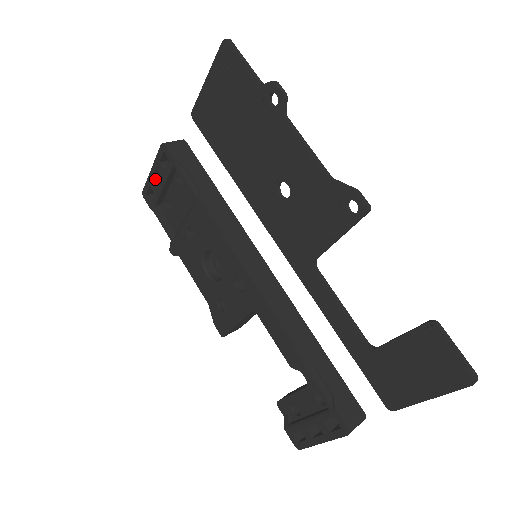
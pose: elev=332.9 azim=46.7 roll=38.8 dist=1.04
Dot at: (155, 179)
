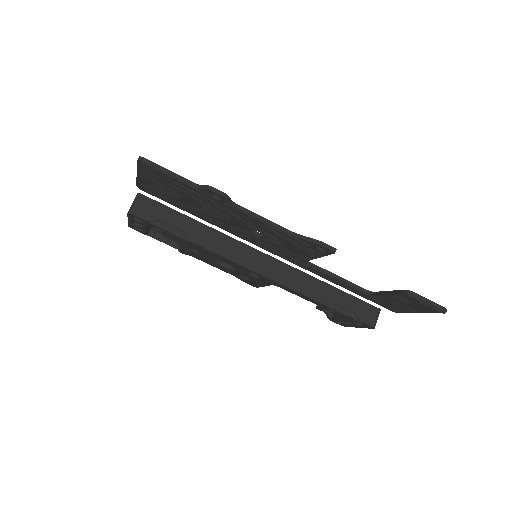
Dot at: (135, 222)
